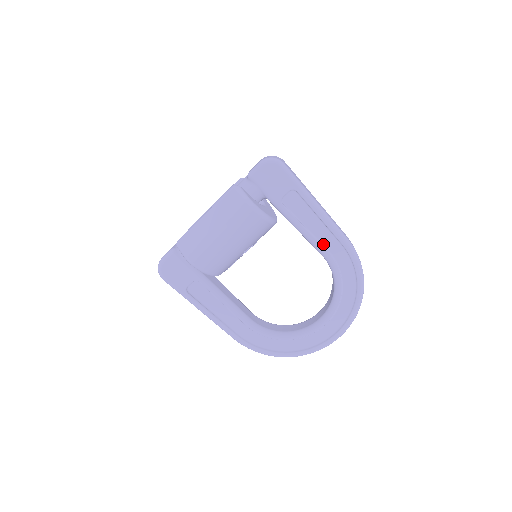
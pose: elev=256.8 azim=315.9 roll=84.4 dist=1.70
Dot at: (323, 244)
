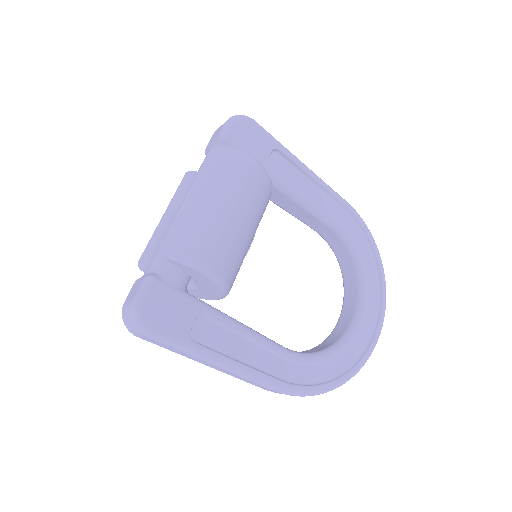
Dot at: (325, 210)
